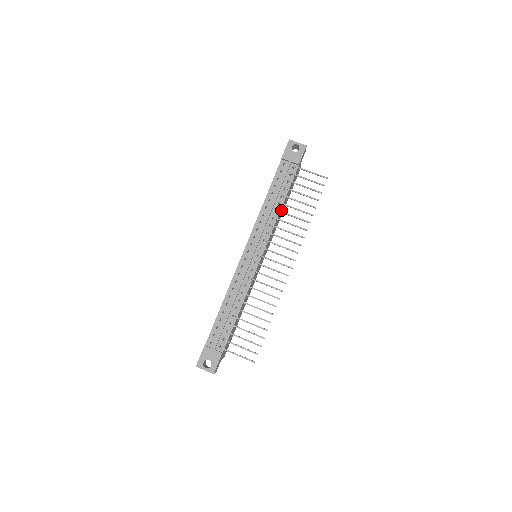
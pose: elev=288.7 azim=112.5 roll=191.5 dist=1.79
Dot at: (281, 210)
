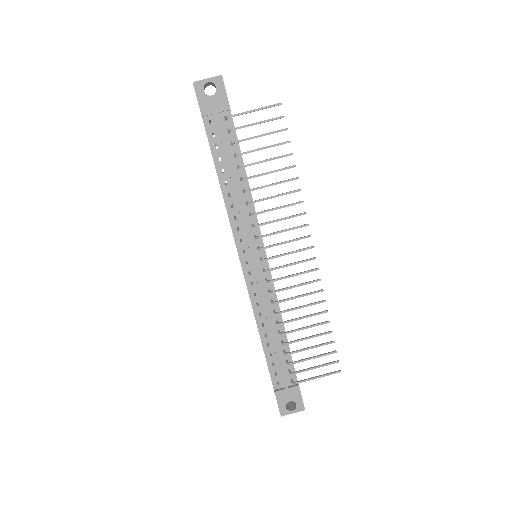
Dot at: occluded
